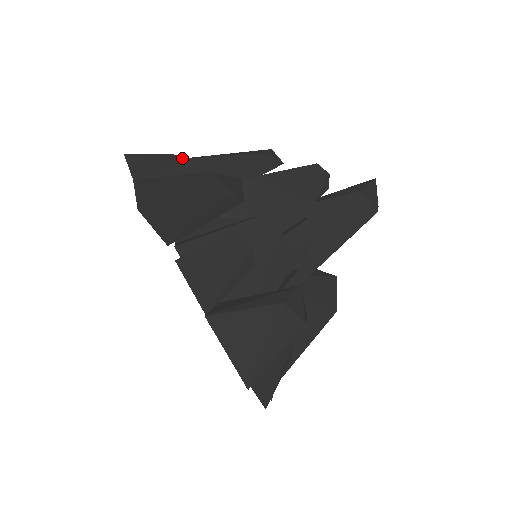
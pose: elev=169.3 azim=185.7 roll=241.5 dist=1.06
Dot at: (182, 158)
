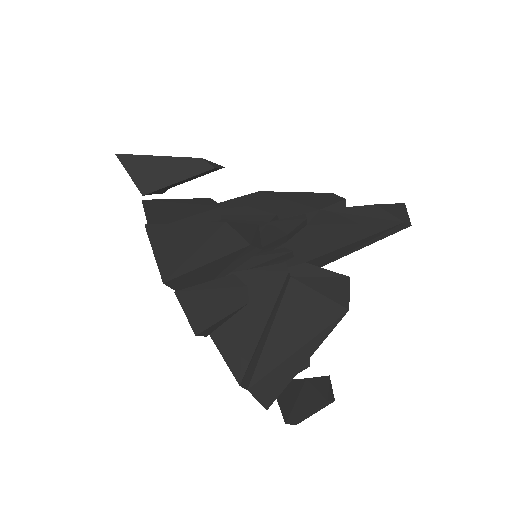
Dot at: occluded
